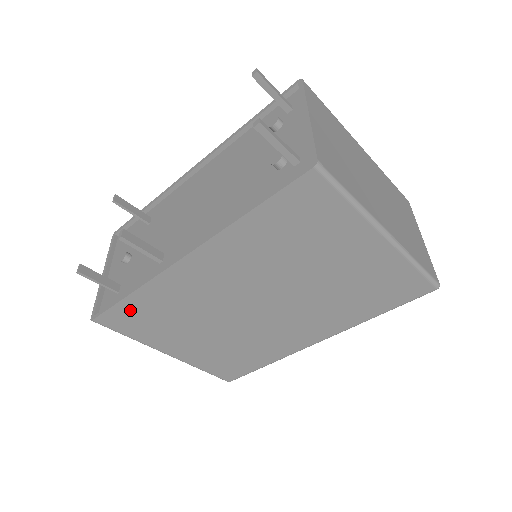
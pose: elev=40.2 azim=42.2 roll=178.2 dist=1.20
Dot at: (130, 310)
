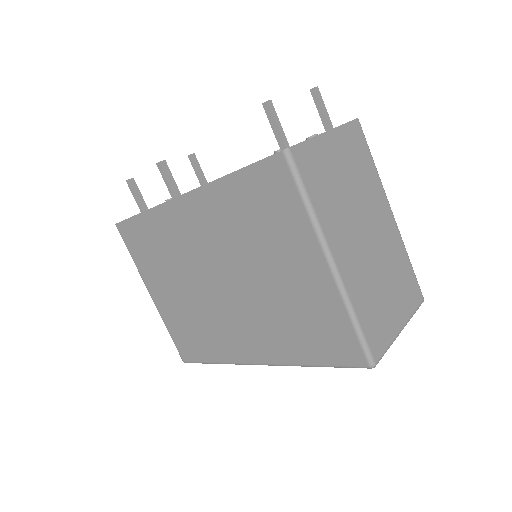
Dot at: (139, 229)
